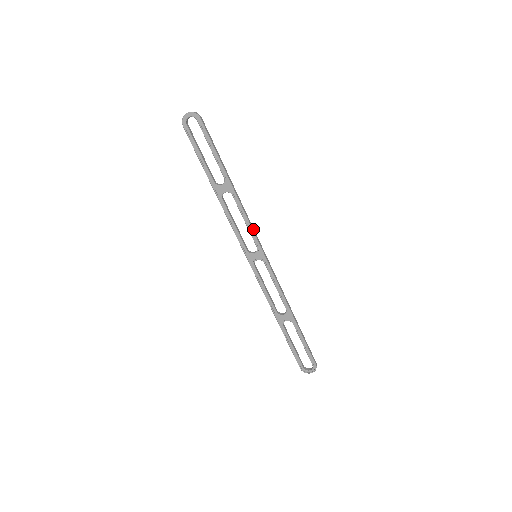
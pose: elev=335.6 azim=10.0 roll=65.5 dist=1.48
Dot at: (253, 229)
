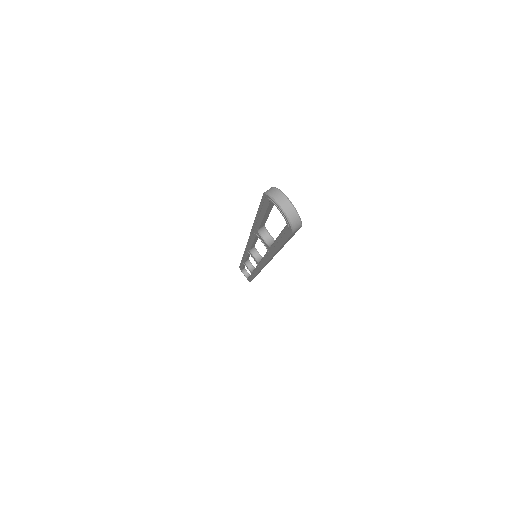
Dot at: (268, 262)
